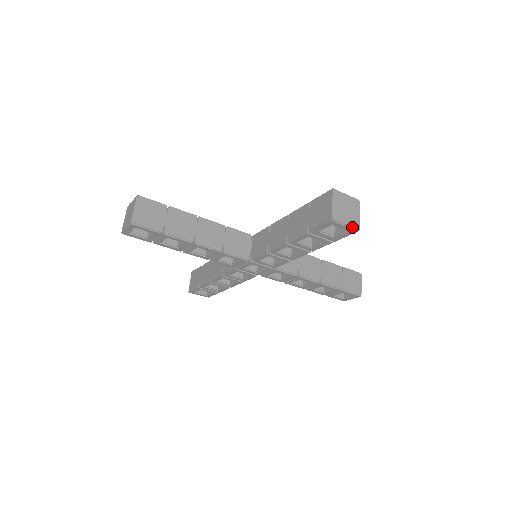
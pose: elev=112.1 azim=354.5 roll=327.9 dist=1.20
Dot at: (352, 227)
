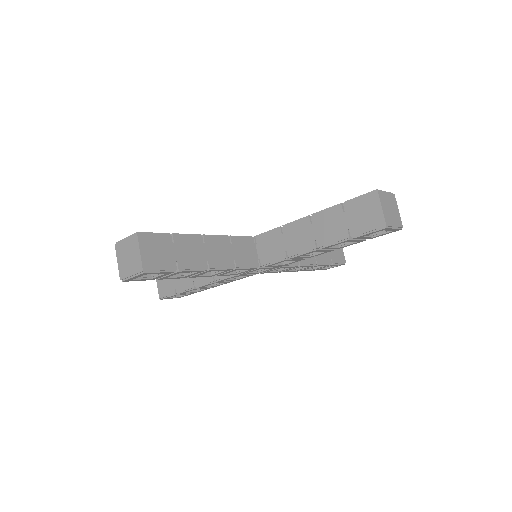
Dot at: (398, 227)
